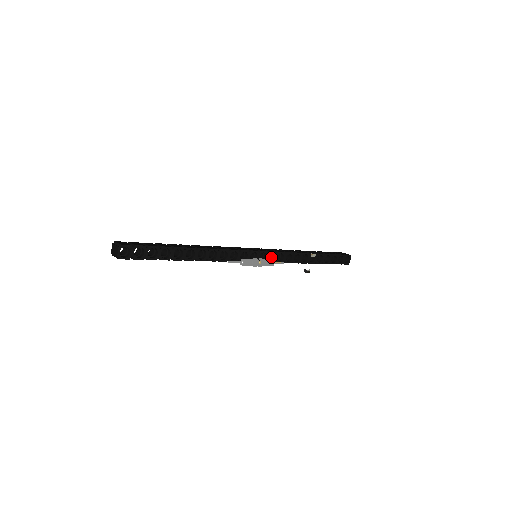
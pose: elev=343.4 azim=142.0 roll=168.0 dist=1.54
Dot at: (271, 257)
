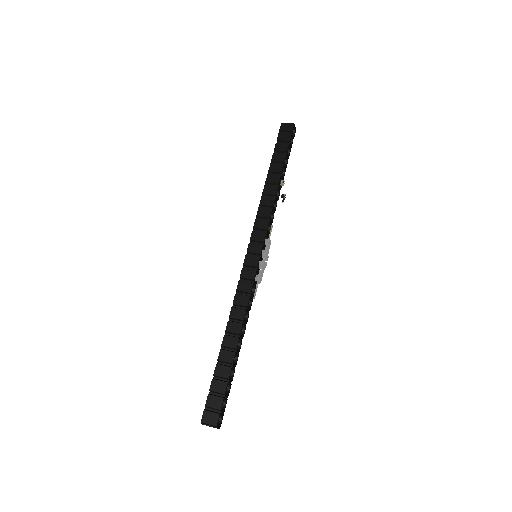
Dot at: occluded
